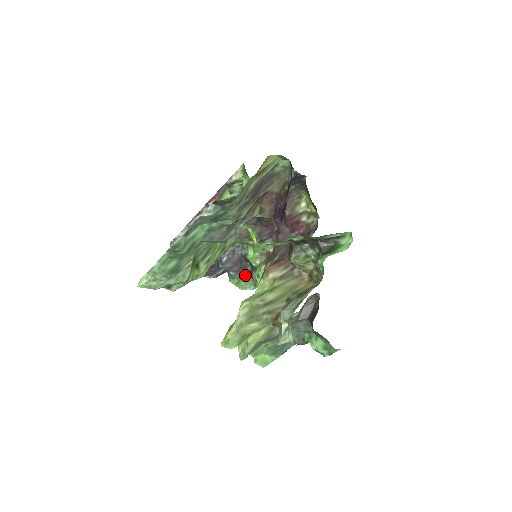
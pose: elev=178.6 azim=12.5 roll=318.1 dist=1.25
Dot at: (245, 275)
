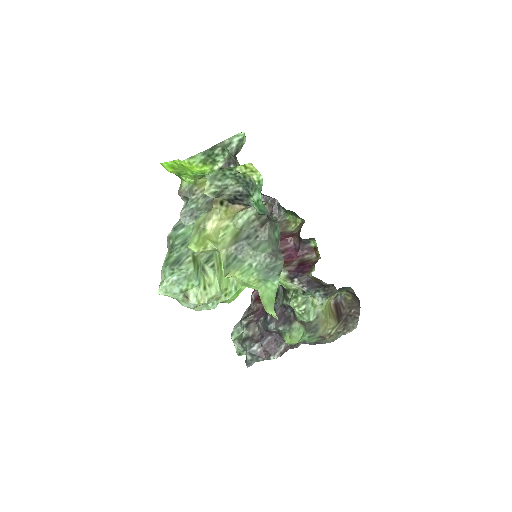
Dot at: (292, 323)
